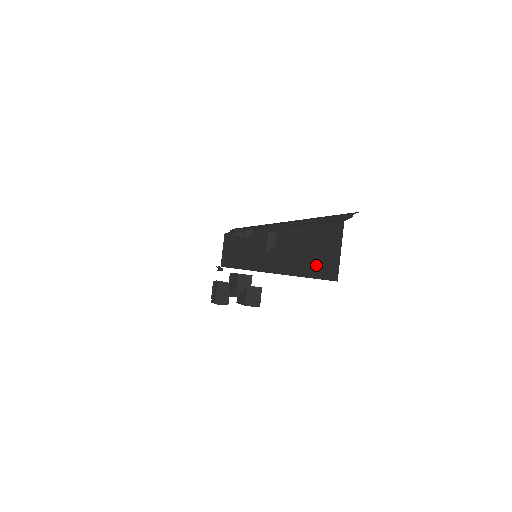
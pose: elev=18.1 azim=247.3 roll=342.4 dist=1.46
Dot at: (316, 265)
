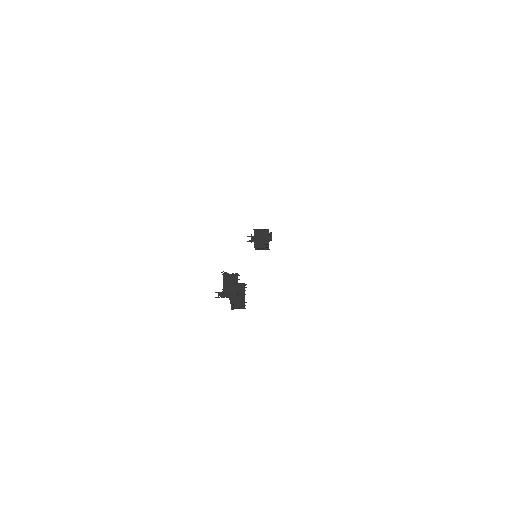
Dot at: occluded
